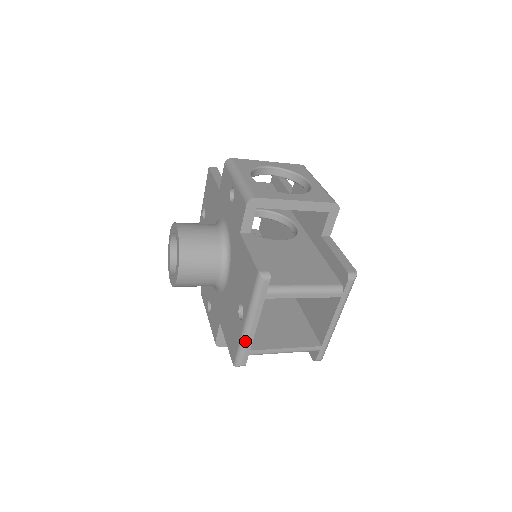
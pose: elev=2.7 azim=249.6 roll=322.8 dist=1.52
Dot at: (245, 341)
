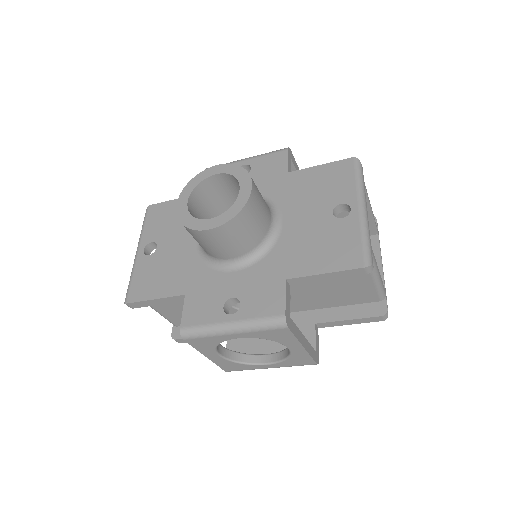
Dot at: (367, 228)
